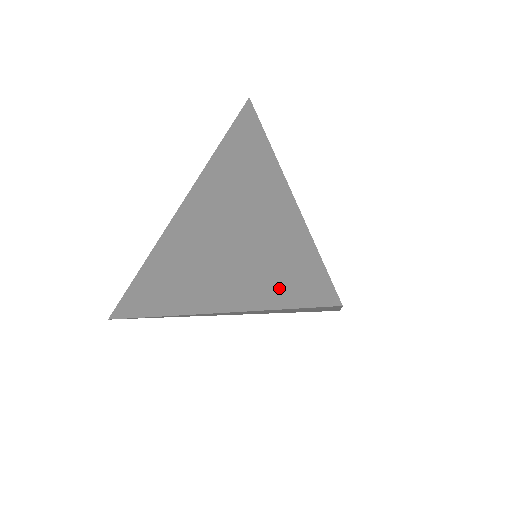
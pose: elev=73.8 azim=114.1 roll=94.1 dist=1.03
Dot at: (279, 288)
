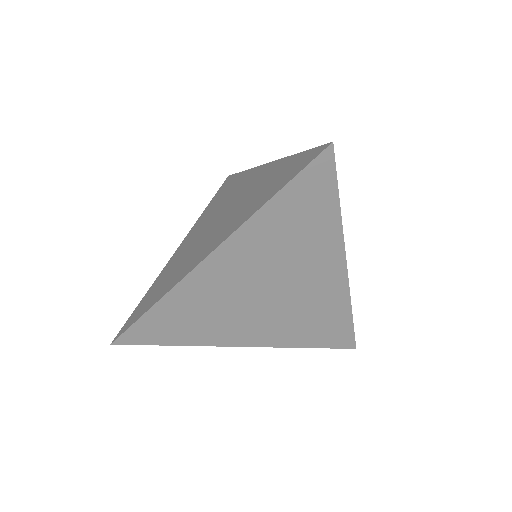
Dot at: (279, 183)
